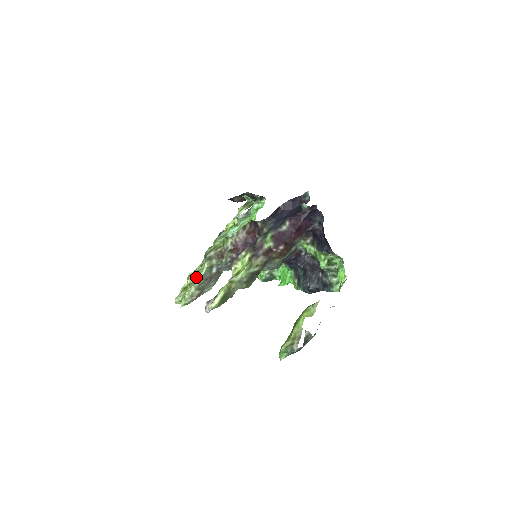
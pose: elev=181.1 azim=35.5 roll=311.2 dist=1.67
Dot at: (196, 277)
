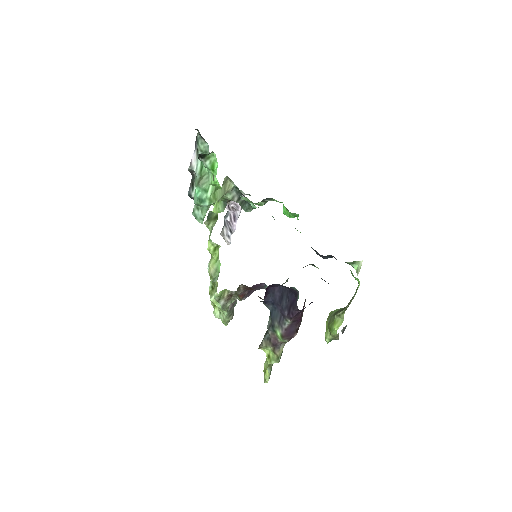
Dot at: (221, 310)
